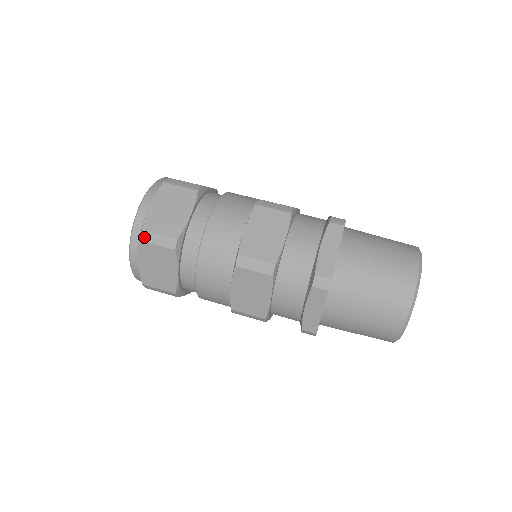
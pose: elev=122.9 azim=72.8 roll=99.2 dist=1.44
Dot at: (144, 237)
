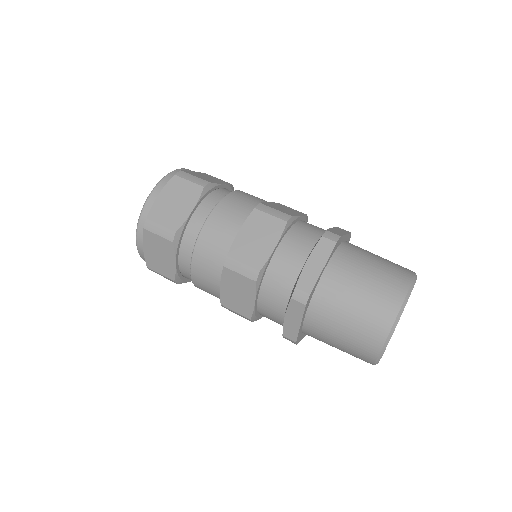
Dot at: (180, 174)
